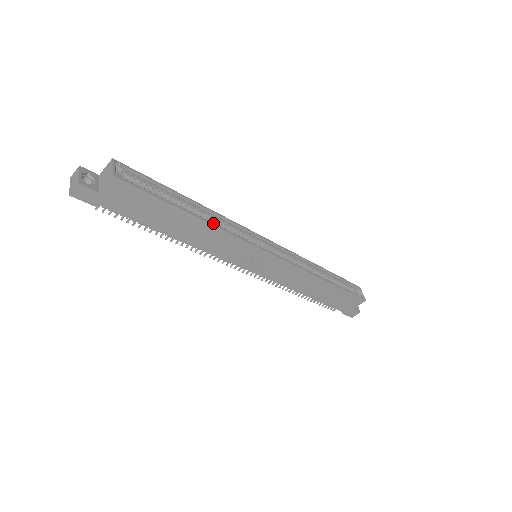
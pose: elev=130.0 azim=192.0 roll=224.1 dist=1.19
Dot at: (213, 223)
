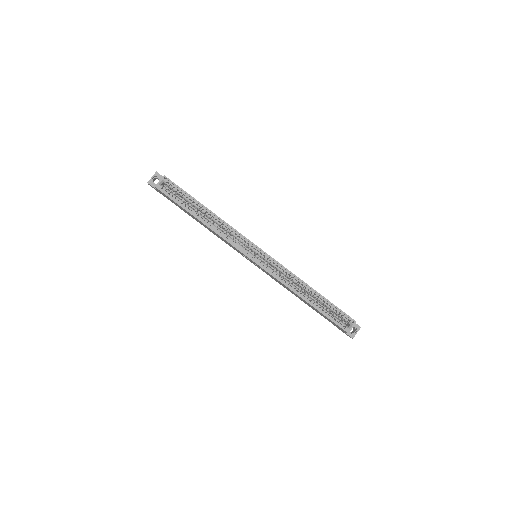
Dot at: (217, 227)
